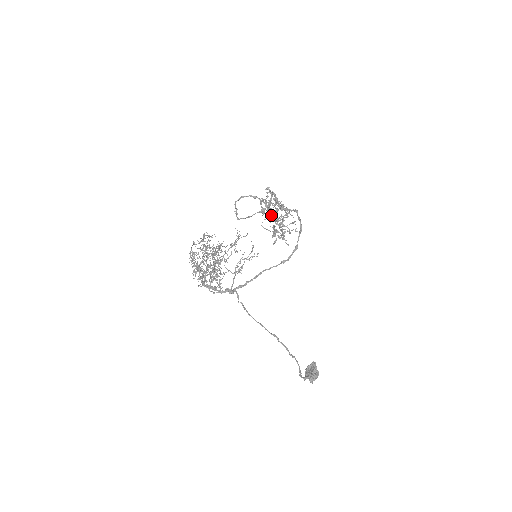
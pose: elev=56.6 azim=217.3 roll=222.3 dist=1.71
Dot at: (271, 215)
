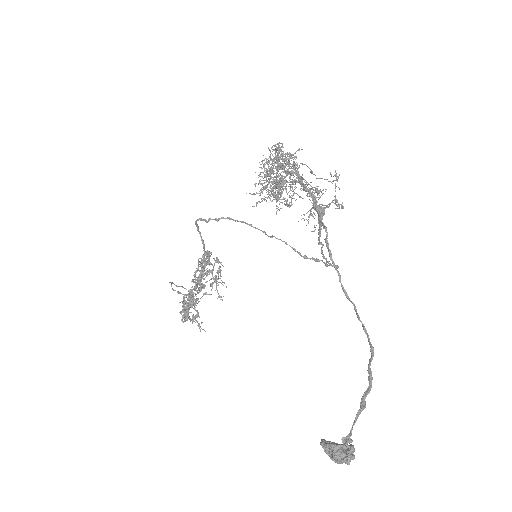
Dot at: (193, 280)
